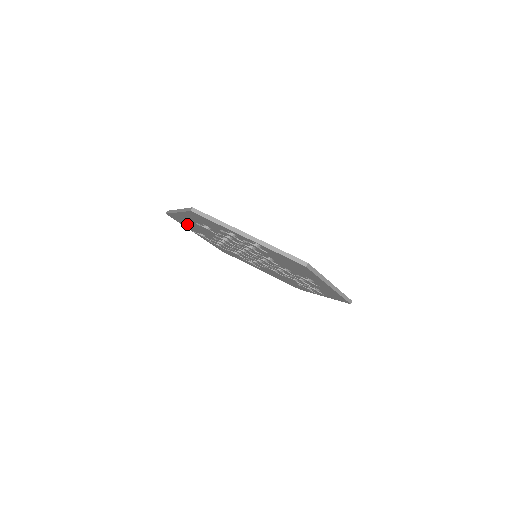
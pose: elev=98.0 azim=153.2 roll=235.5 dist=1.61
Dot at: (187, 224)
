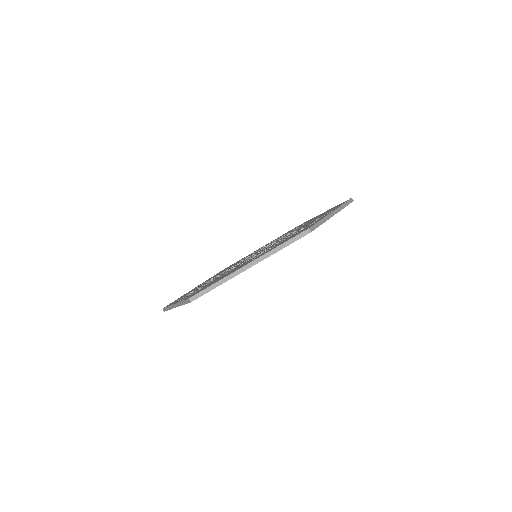
Dot at: occluded
